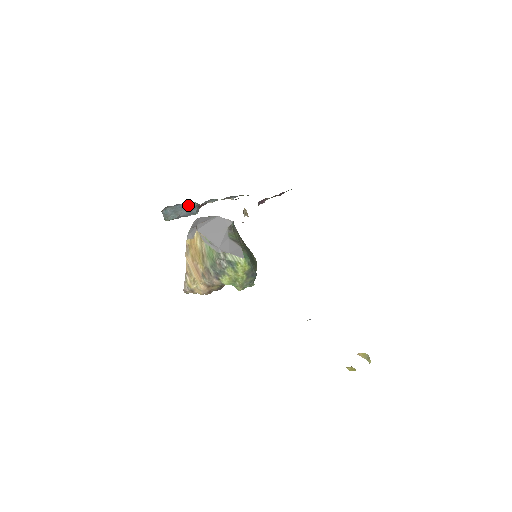
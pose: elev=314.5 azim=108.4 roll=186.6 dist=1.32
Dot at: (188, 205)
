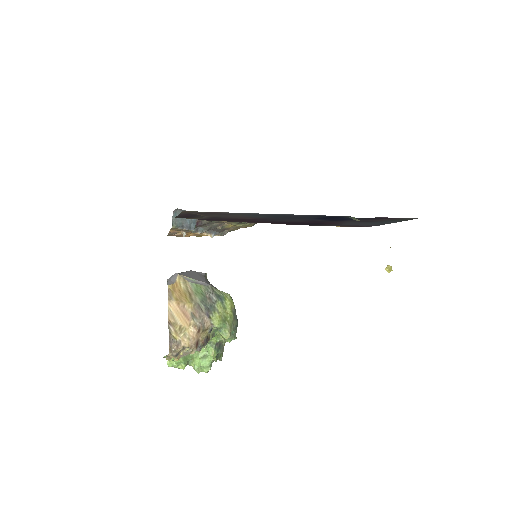
Dot at: occluded
